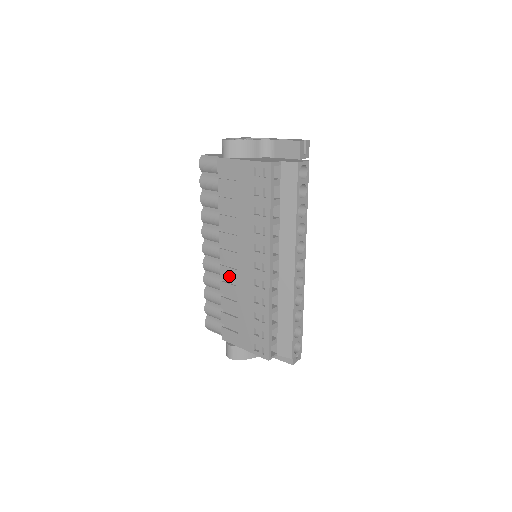
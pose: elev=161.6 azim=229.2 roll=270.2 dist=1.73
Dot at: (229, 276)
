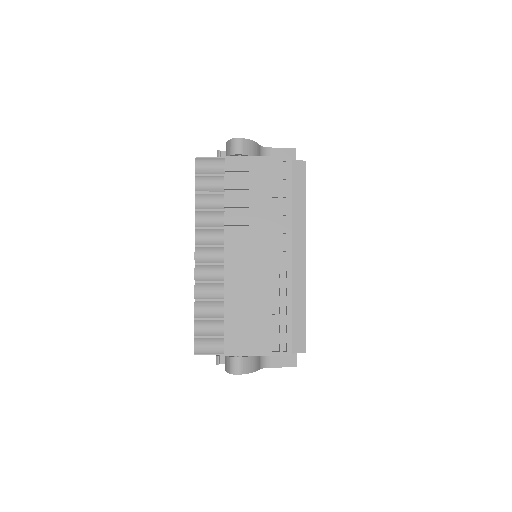
Dot at: (238, 276)
